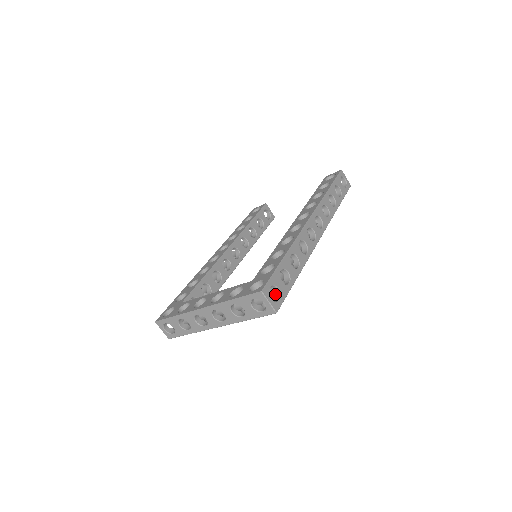
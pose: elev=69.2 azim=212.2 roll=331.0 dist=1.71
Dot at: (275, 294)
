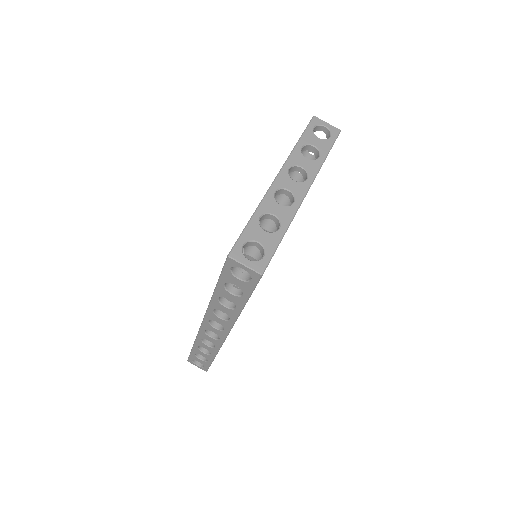
Dot at: occluded
